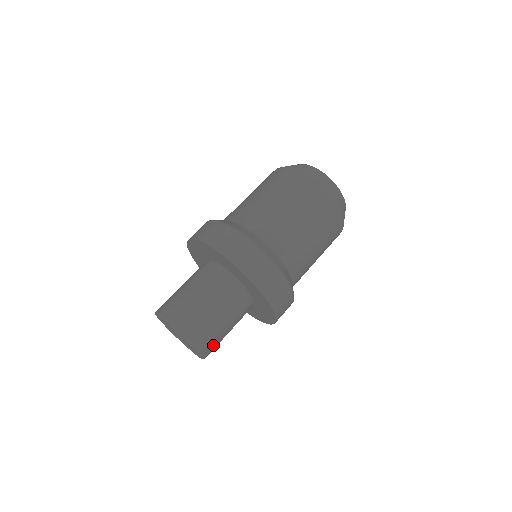
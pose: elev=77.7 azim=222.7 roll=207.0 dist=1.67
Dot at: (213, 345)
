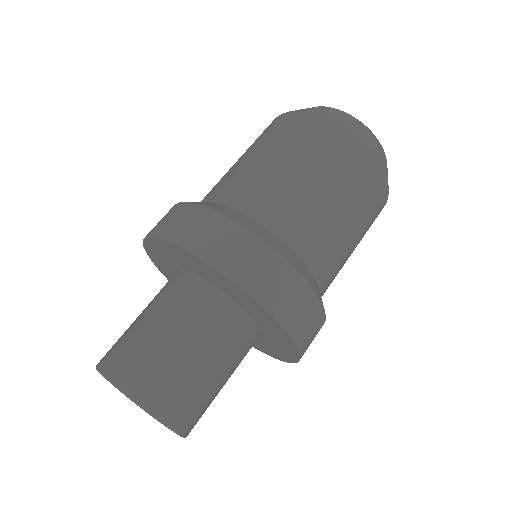
Dot at: occluded
